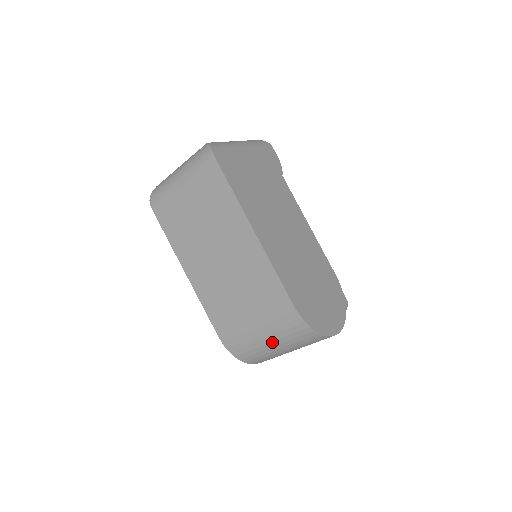
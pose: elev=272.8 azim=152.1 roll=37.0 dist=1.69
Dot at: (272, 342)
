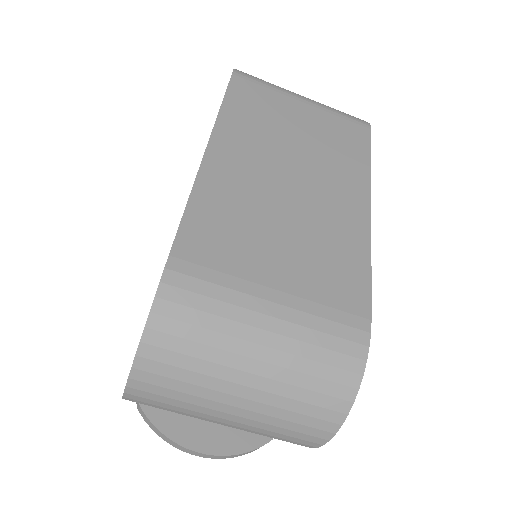
Dot at: (267, 347)
